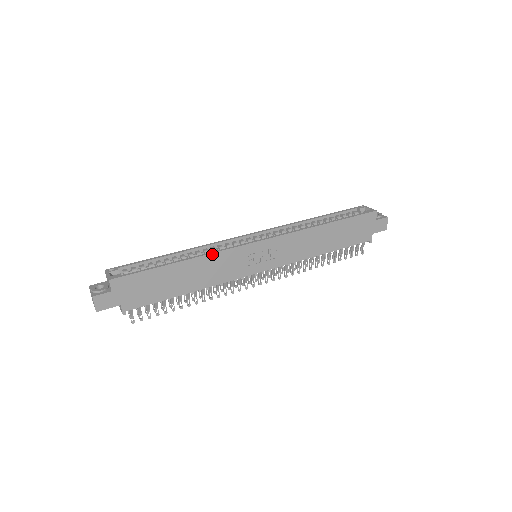
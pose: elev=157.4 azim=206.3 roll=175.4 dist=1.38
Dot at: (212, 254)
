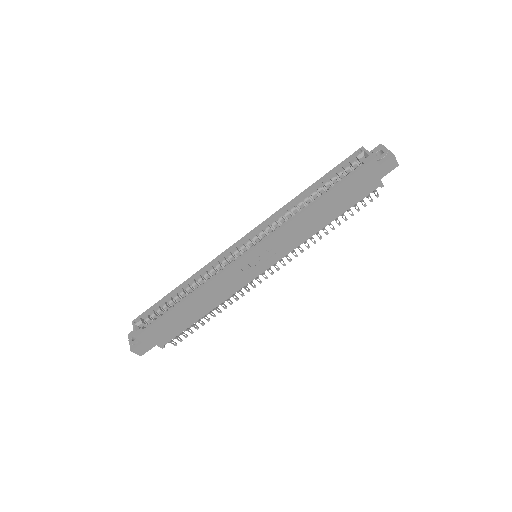
Dot at: (209, 283)
